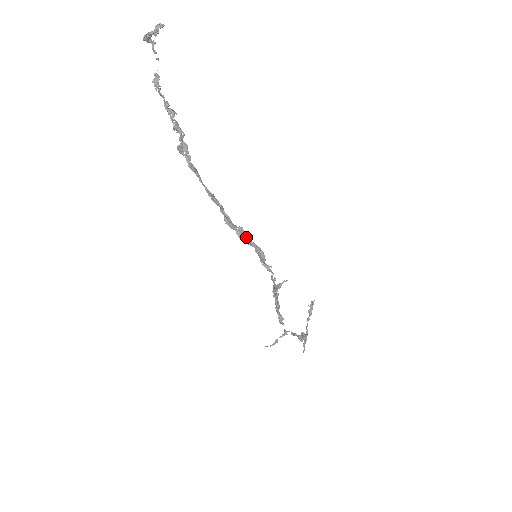
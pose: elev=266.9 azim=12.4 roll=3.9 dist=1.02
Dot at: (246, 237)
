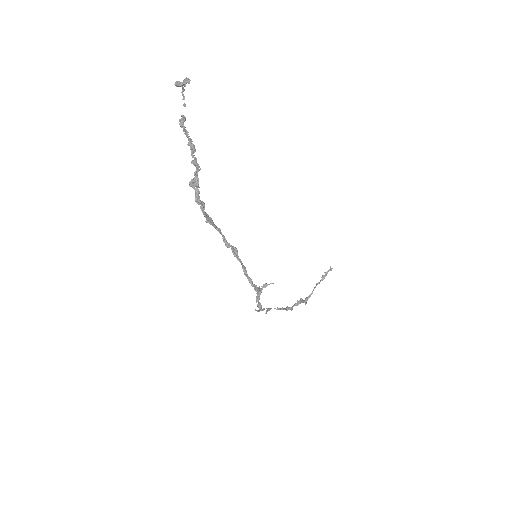
Dot at: (237, 256)
